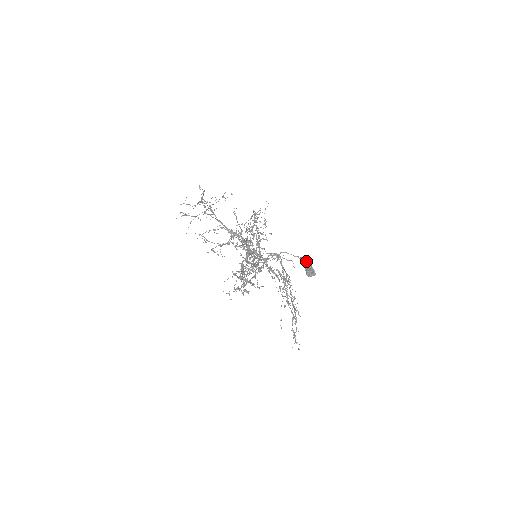
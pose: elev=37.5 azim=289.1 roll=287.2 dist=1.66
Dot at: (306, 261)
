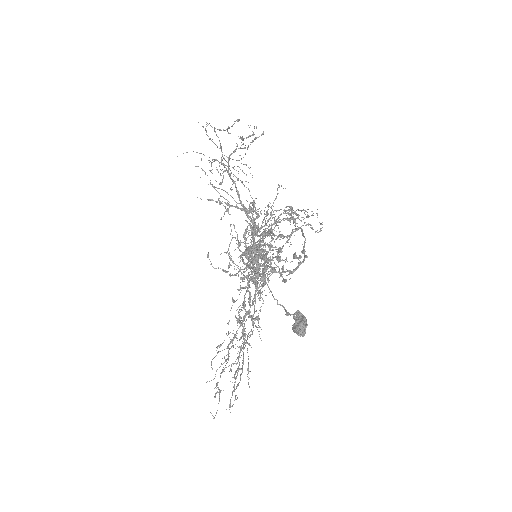
Dot at: (296, 312)
